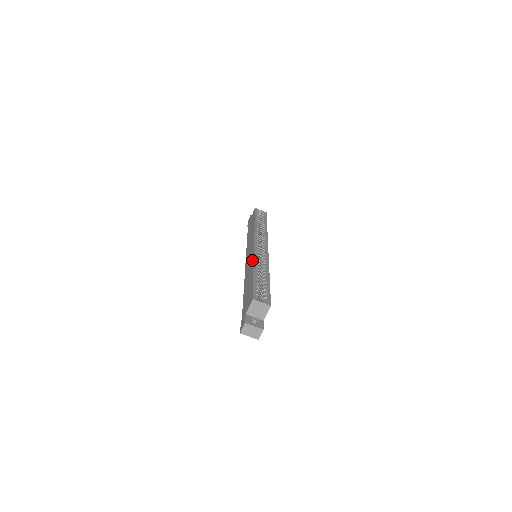
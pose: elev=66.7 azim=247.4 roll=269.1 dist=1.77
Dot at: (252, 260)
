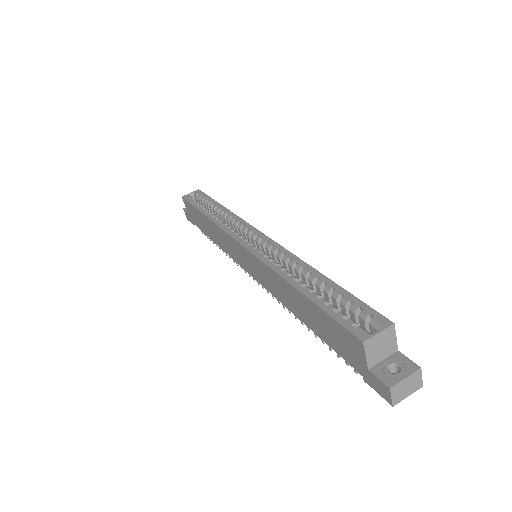
Dot at: (269, 271)
